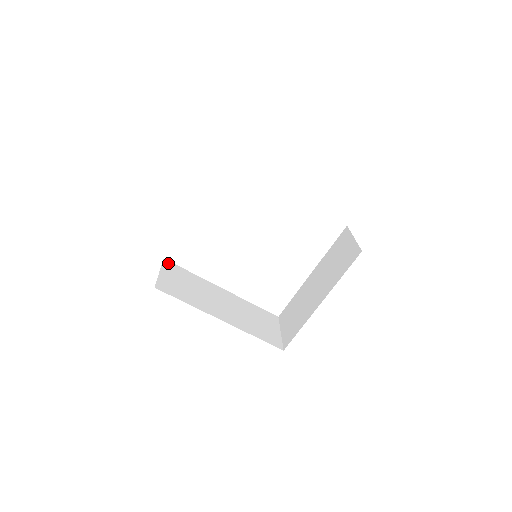
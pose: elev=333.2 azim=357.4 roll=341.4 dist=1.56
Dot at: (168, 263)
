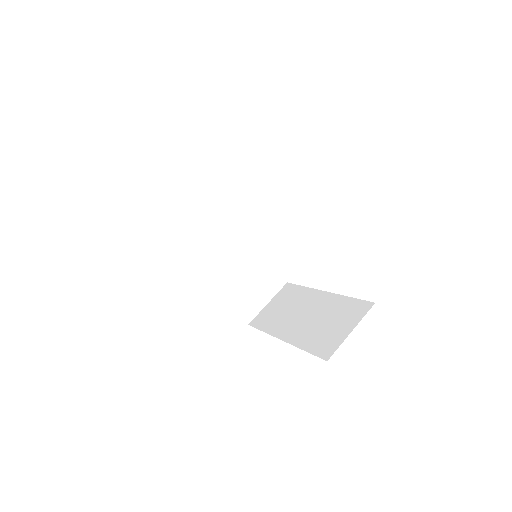
Dot at: (199, 179)
